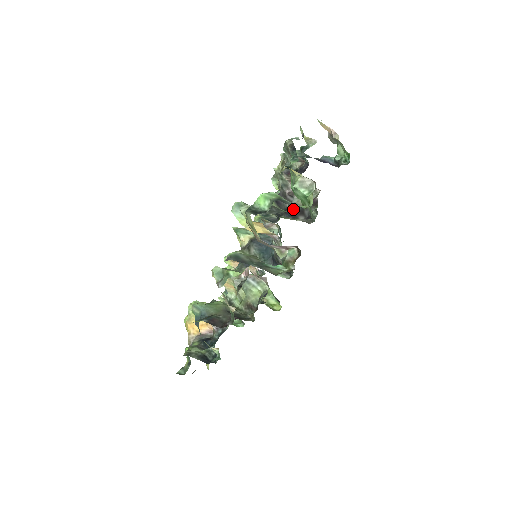
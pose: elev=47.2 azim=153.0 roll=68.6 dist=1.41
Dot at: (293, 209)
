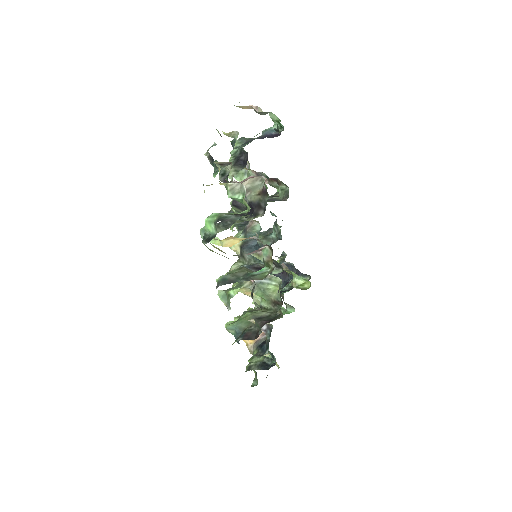
Dot at: (251, 207)
